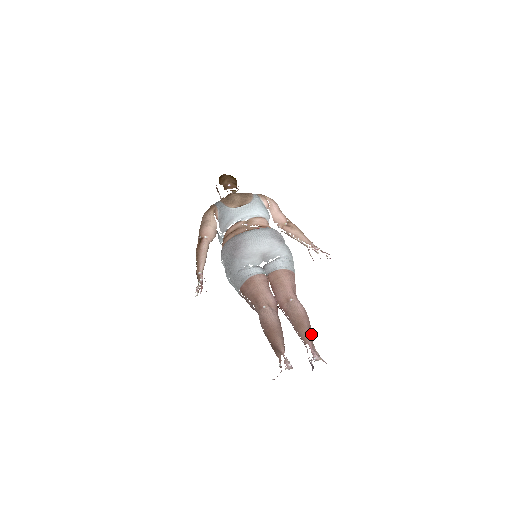
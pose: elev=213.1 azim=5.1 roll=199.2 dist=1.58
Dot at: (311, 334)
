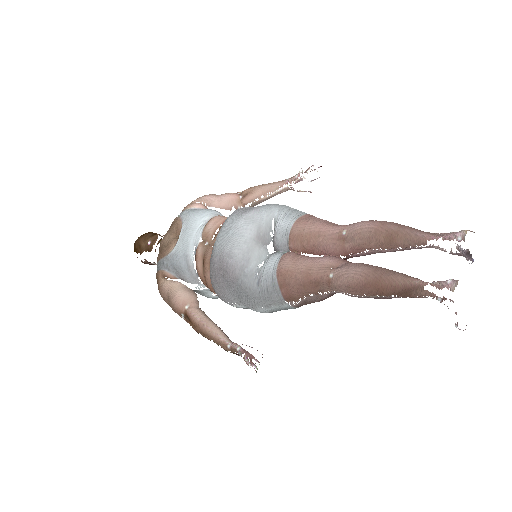
Dot at: (414, 229)
